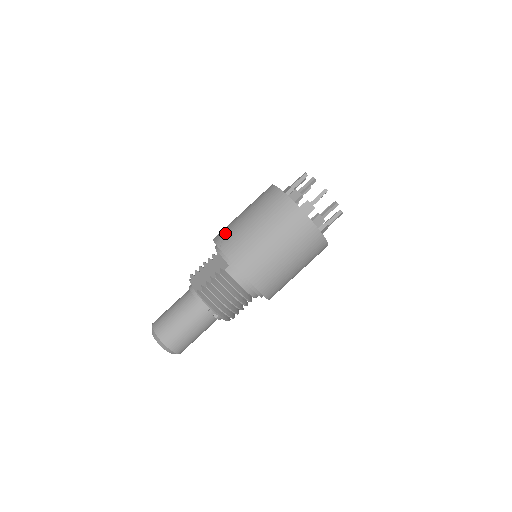
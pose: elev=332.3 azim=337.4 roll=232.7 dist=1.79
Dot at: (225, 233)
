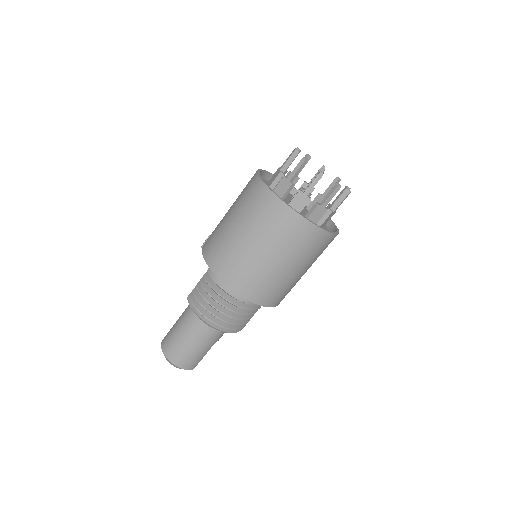
Dot at: occluded
